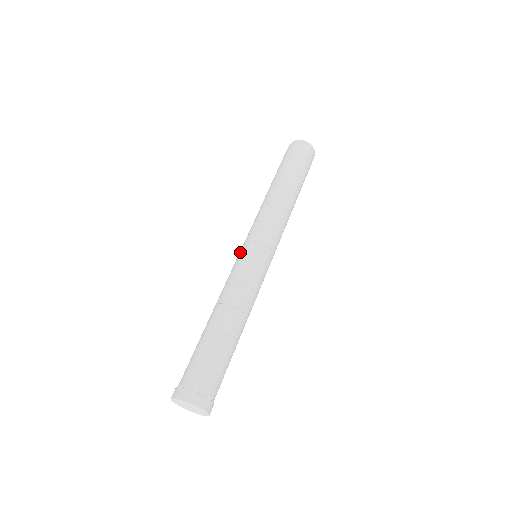
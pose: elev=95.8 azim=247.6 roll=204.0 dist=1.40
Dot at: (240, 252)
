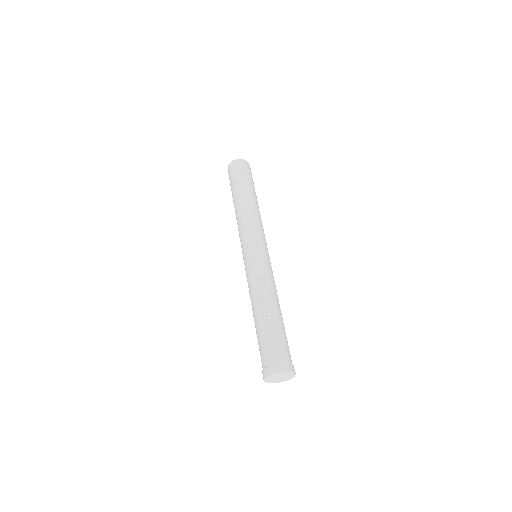
Dot at: (245, 259)
